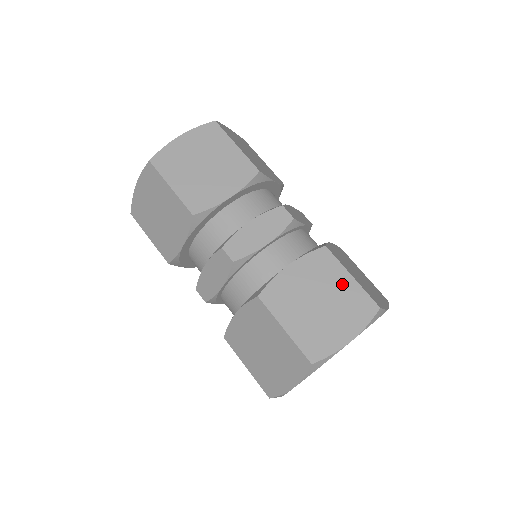
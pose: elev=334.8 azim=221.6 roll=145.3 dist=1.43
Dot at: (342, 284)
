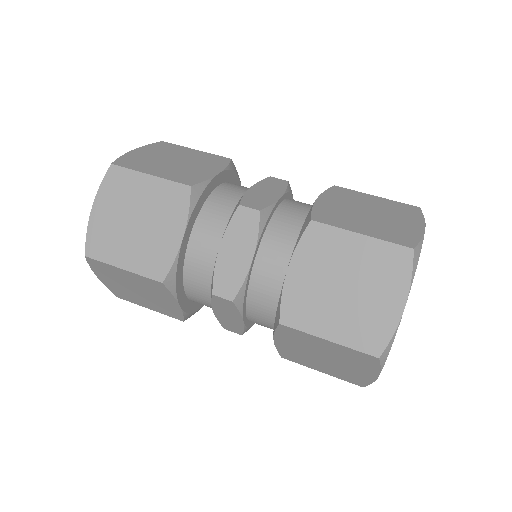
Dot at: (374, 201)
